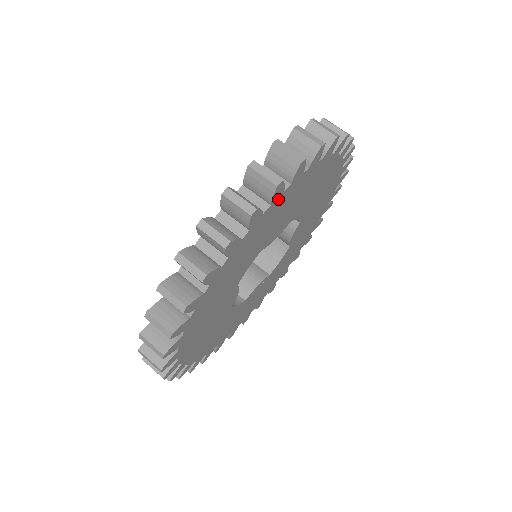
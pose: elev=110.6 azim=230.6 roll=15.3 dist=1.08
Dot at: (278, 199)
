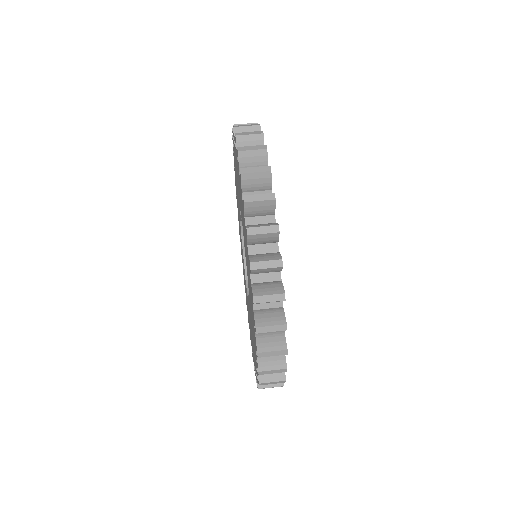
Dot at: occluded
